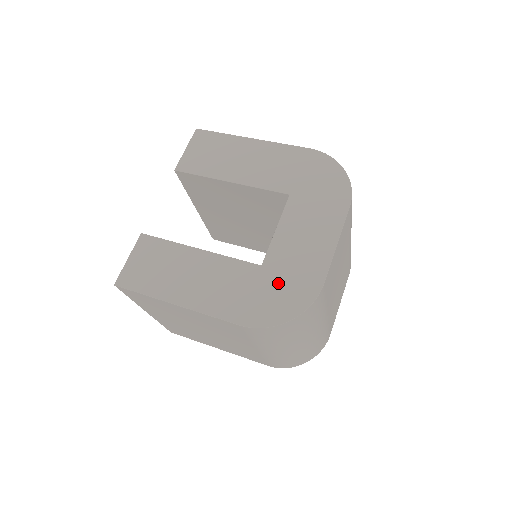
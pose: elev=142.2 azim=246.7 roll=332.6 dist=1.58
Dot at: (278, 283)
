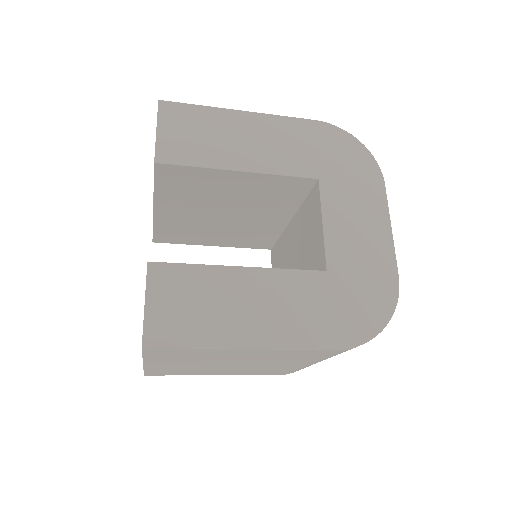
Dot at: (354, 287)
